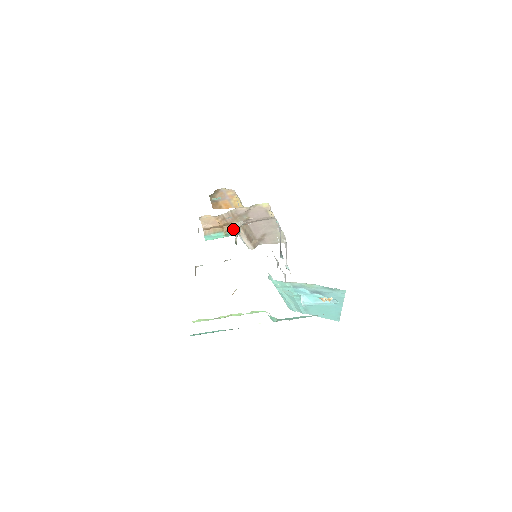
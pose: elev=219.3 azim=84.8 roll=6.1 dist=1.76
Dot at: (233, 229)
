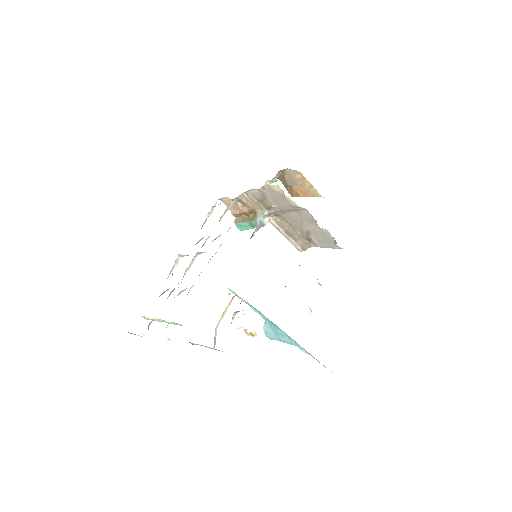
Dot at: (255, 218)
